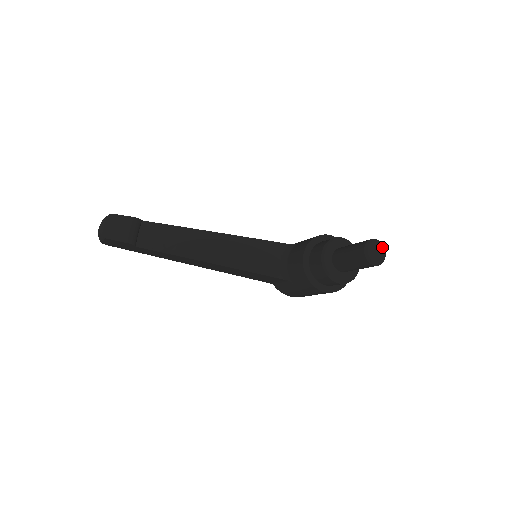
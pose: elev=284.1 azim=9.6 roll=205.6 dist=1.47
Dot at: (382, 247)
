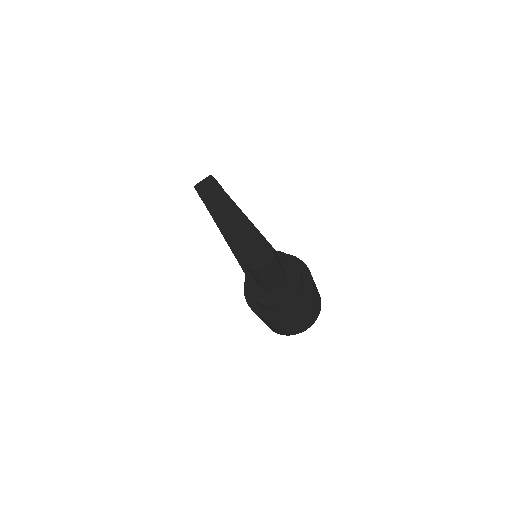
Dot at: (267, 254)
